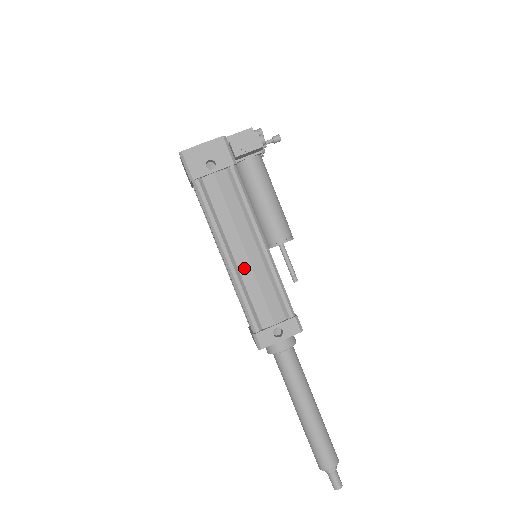
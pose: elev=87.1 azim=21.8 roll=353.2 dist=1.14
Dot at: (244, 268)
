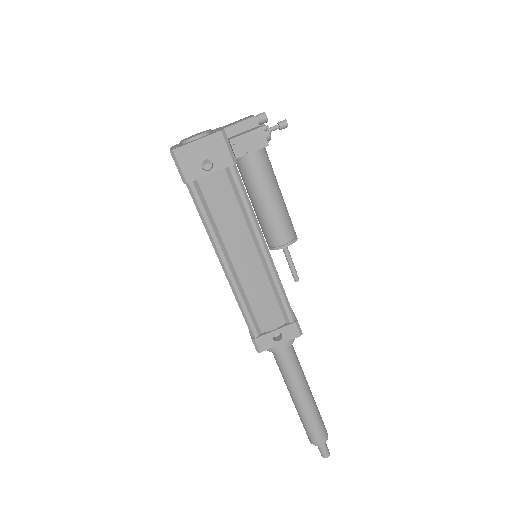
Dot at: (244, 275)
